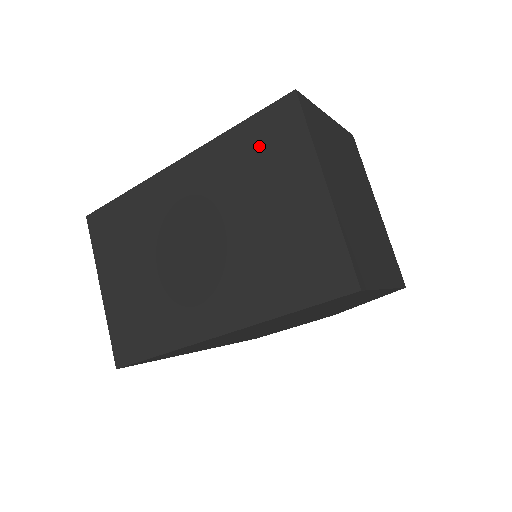
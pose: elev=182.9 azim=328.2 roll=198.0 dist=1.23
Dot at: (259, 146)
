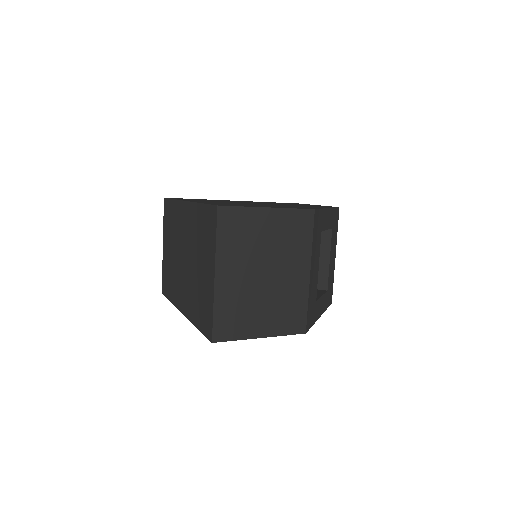
Dot at: (204, 226)
